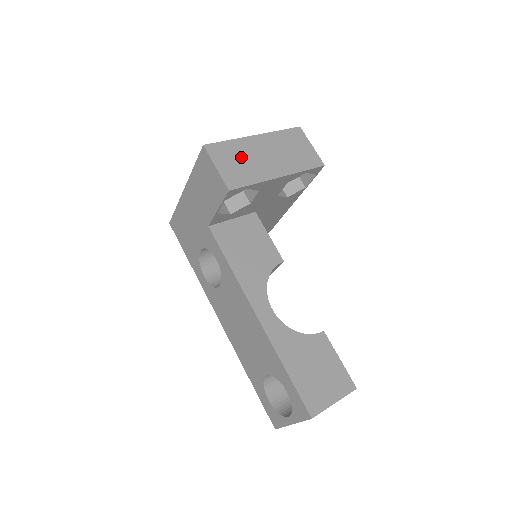
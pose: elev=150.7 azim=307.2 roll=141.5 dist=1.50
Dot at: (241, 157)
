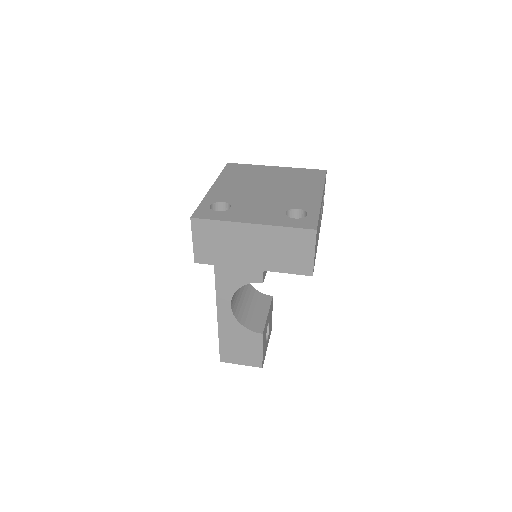
Dot at: (223, 240)
